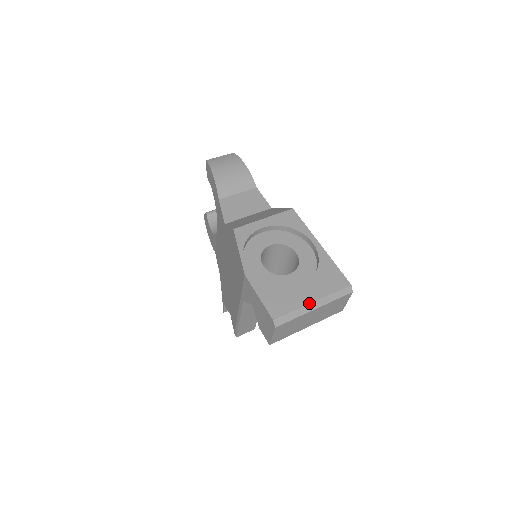
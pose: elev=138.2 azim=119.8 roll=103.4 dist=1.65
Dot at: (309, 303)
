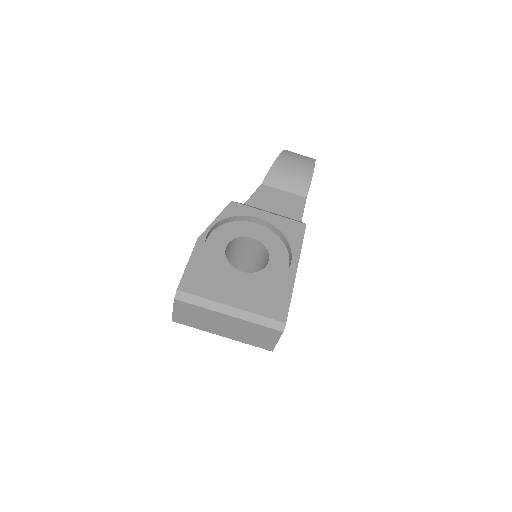
Dot at: (226, 304)
